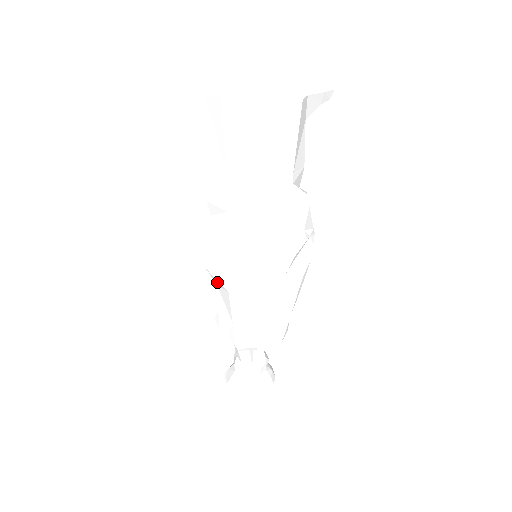
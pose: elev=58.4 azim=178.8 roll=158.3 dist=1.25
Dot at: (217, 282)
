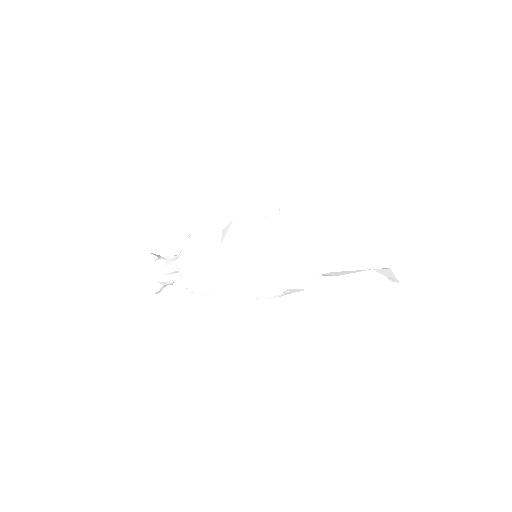
Dot at: (225, 231)
